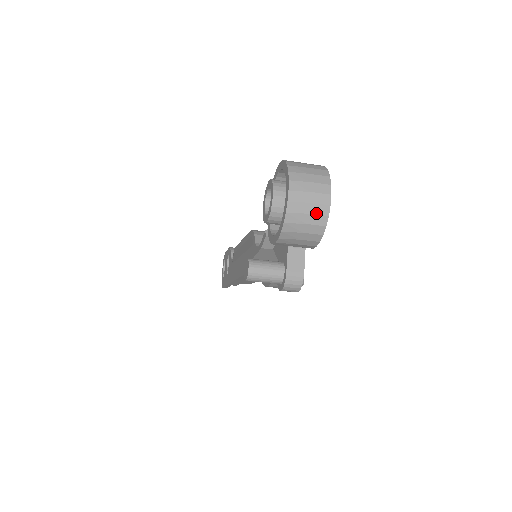
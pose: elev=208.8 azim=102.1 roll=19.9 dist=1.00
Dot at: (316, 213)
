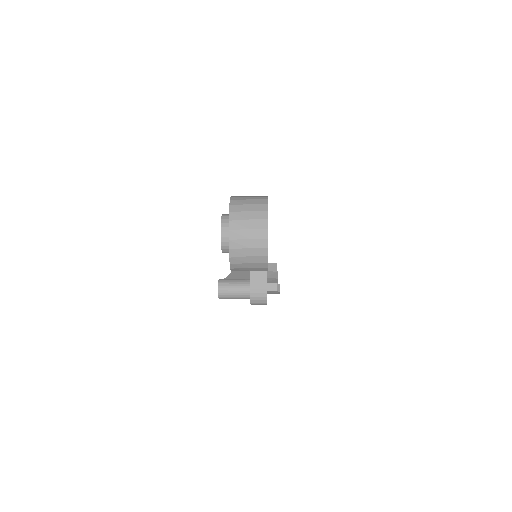
Dot at: (256, 247)
